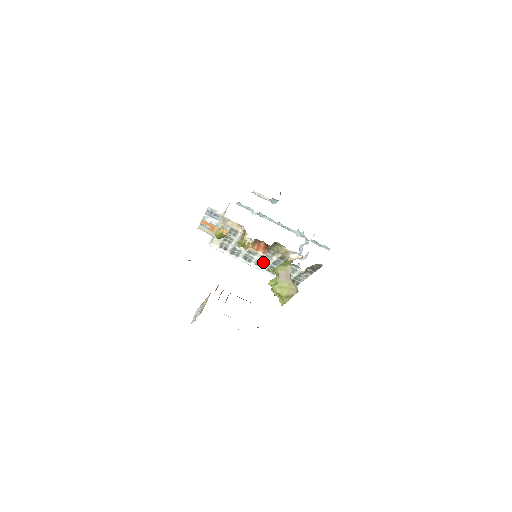
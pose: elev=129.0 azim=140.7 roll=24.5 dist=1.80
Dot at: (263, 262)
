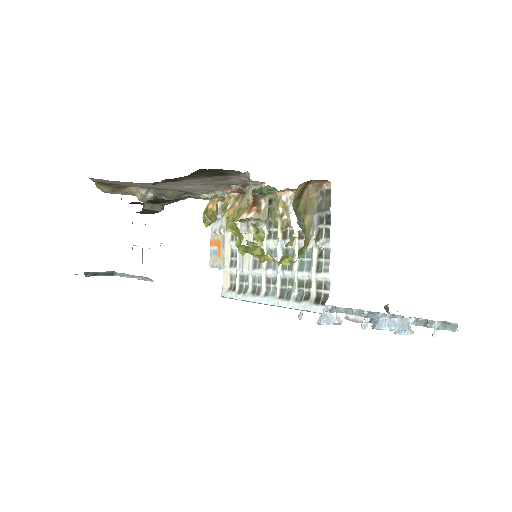
Dot at: (272, 278)
